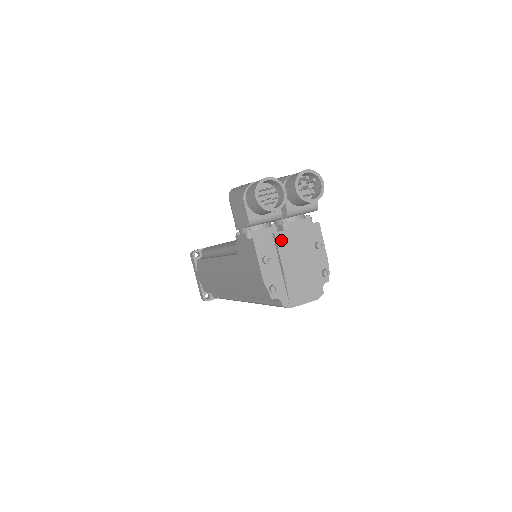
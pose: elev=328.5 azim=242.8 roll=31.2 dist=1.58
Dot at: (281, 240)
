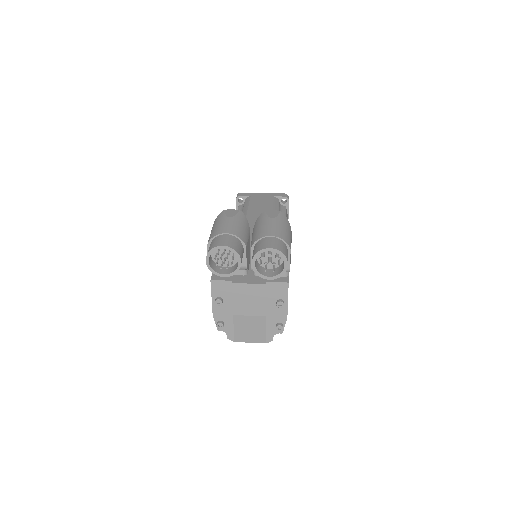
Dot at: (238, 290)
